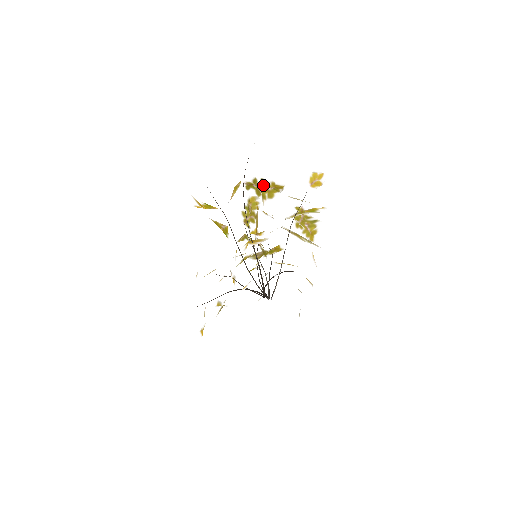
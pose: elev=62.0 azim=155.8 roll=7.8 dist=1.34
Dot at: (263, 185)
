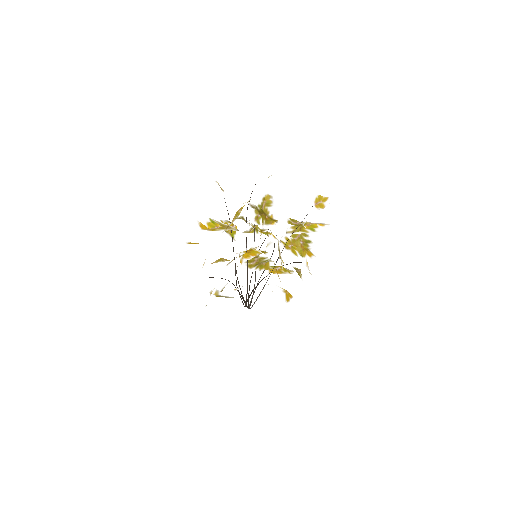
Dot at: (263, 212)
